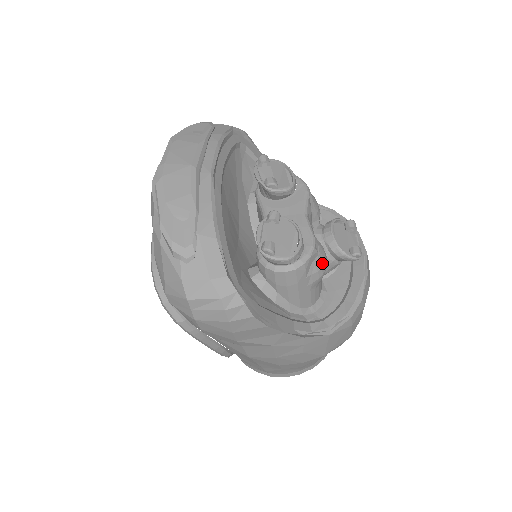
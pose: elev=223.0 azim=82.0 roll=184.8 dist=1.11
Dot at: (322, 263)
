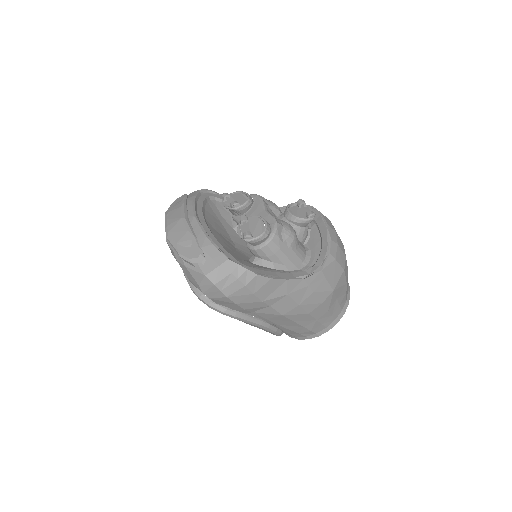
Dot at: (289, 230)
